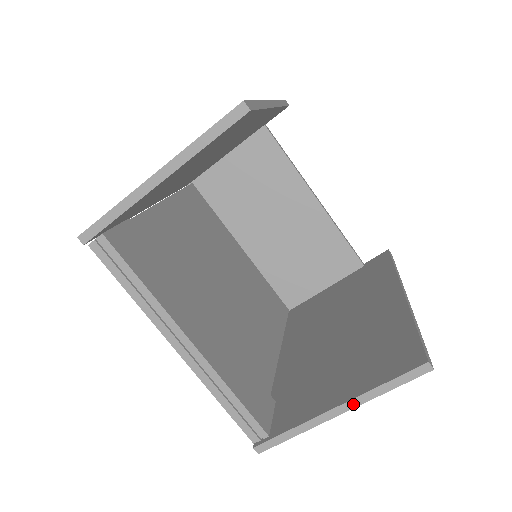
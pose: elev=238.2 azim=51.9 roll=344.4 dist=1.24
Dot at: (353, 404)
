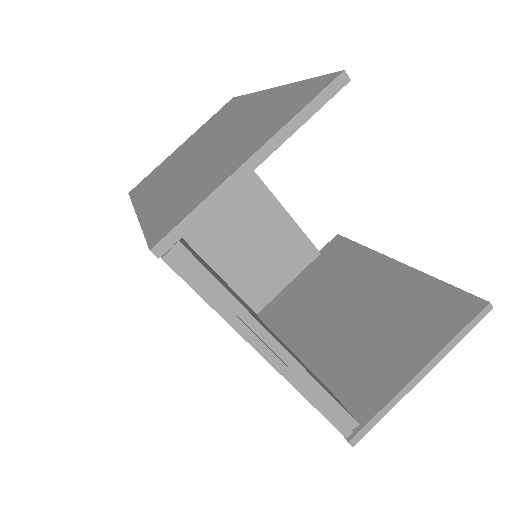
Dot at: (435, 362)
